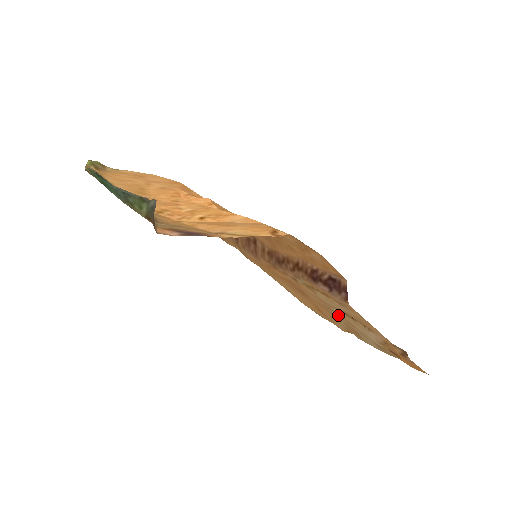
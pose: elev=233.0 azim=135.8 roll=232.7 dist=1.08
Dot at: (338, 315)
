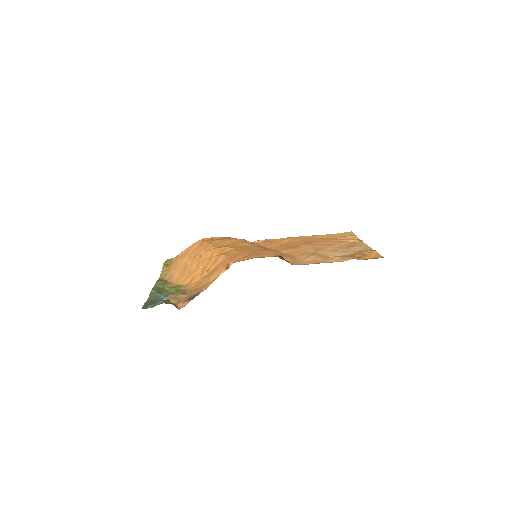
Dot at: (325, 250)
